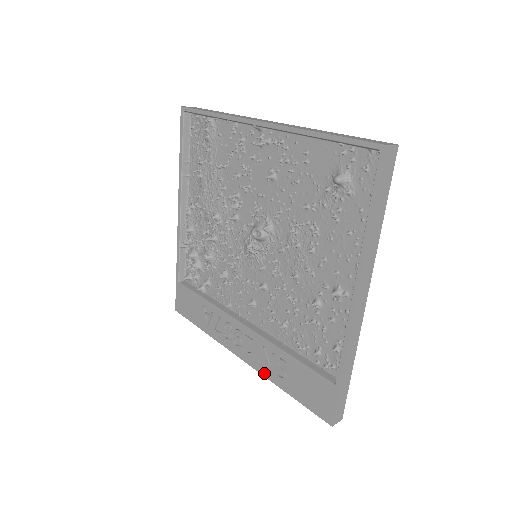
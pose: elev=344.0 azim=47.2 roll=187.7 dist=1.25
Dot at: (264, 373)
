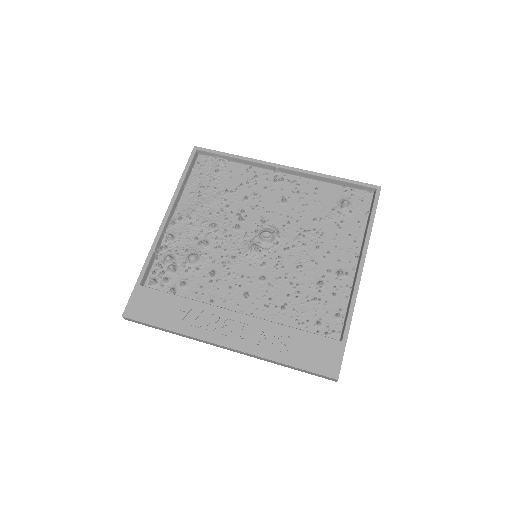
Dot at: (259, 353)
